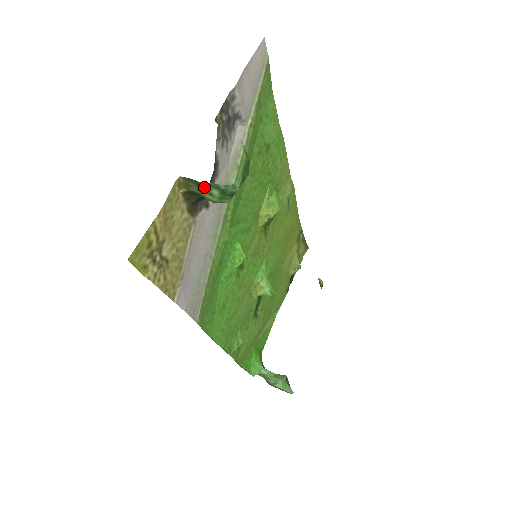
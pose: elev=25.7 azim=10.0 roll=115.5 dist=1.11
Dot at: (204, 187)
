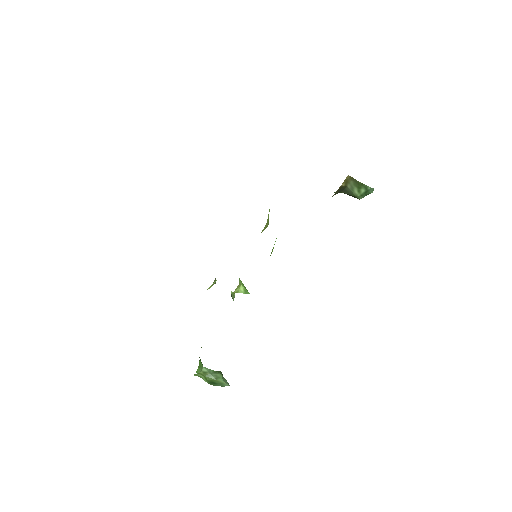
Dot at: (359, 186)
